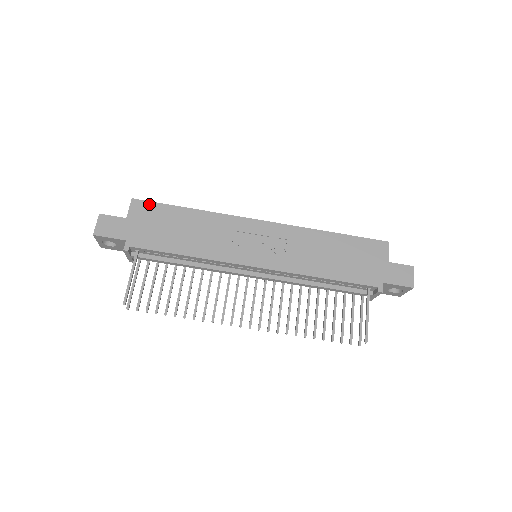
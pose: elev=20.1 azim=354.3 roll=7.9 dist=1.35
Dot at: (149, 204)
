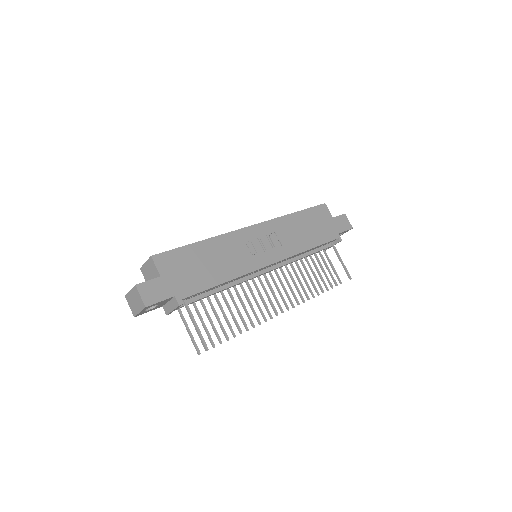
Dot at: (168, 254)
